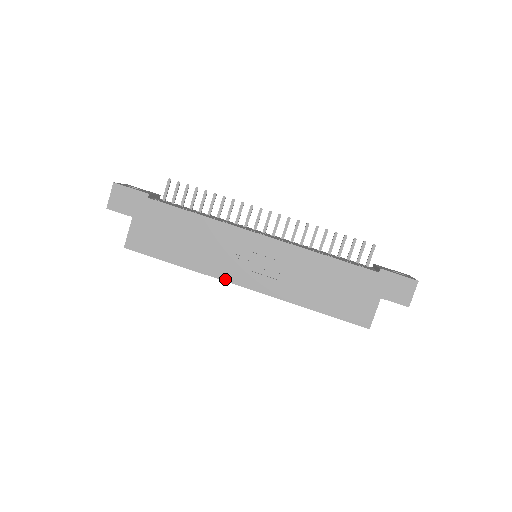
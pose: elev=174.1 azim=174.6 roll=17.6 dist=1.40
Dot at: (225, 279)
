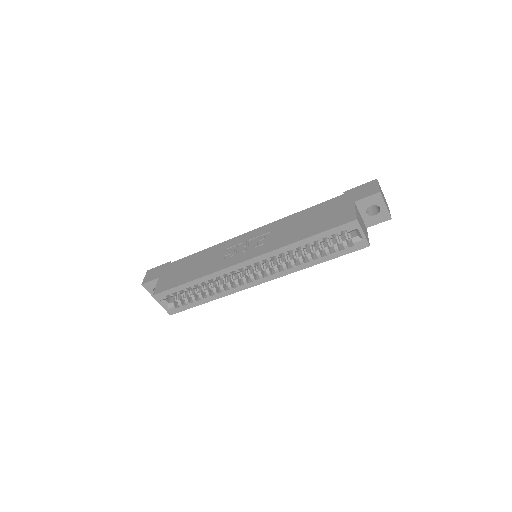
Dot at: (229, 266)
